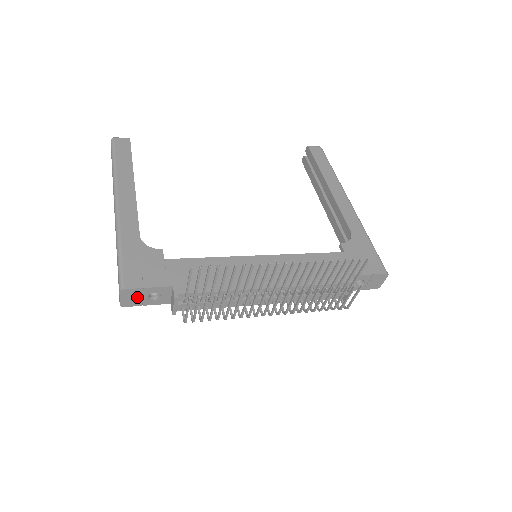
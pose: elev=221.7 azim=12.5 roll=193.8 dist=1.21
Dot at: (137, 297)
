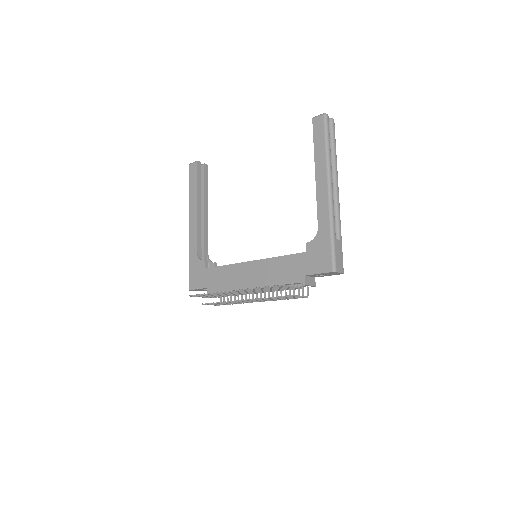
Dot at: (200, 290)
